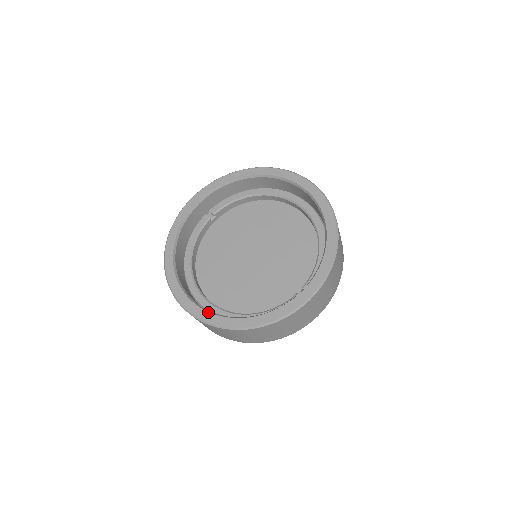
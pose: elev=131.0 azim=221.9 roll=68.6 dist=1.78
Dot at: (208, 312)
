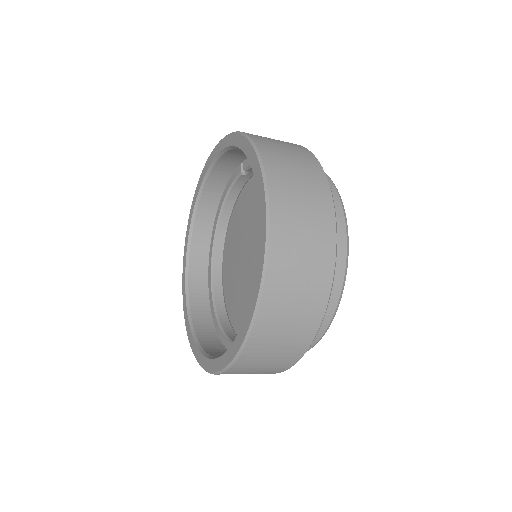
Dot at: (185, 295)
